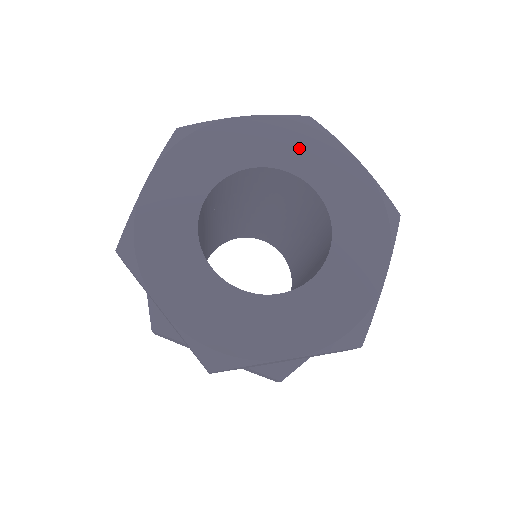
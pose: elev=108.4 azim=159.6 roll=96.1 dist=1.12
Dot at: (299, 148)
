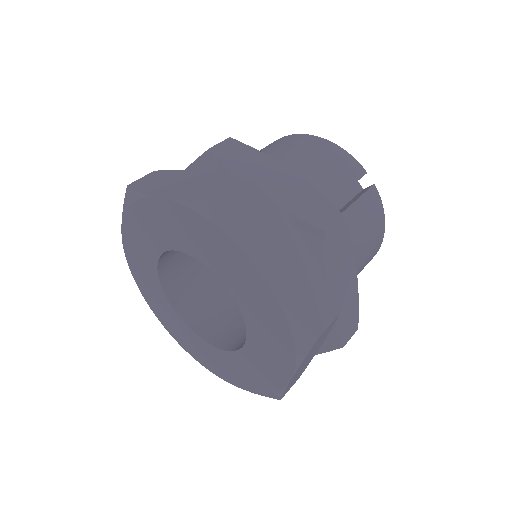
Dot at: (147, 229)
